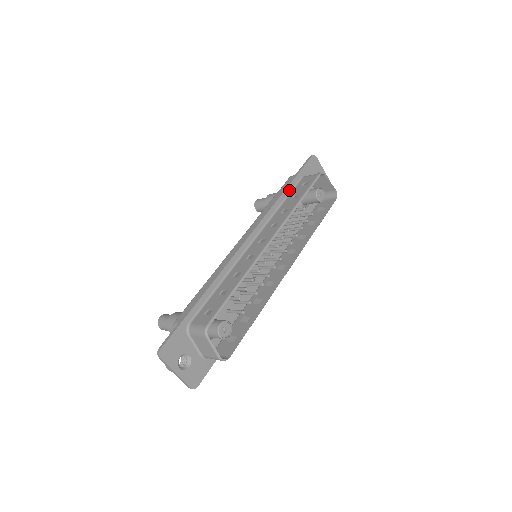
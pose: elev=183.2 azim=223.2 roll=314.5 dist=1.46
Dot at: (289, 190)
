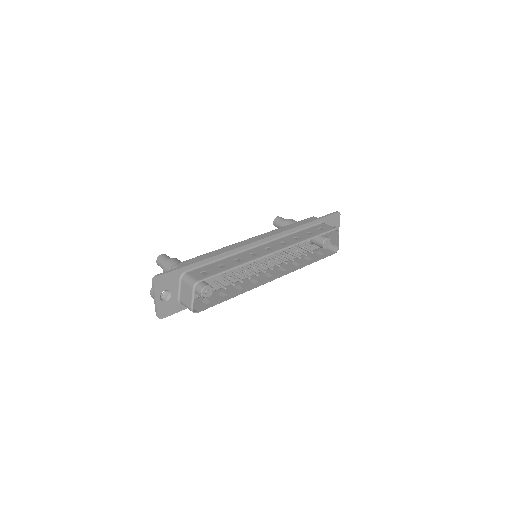
Dot at: (307, 226)
